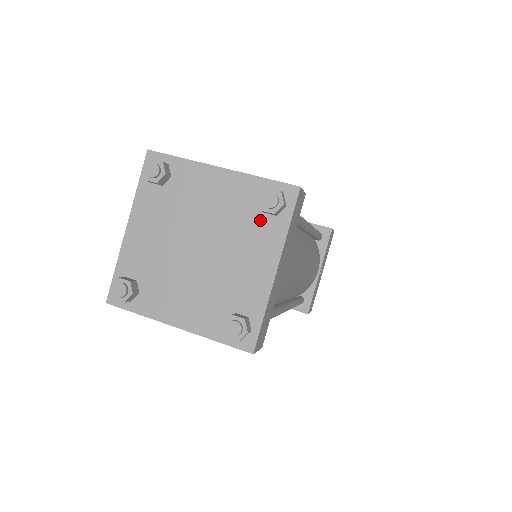
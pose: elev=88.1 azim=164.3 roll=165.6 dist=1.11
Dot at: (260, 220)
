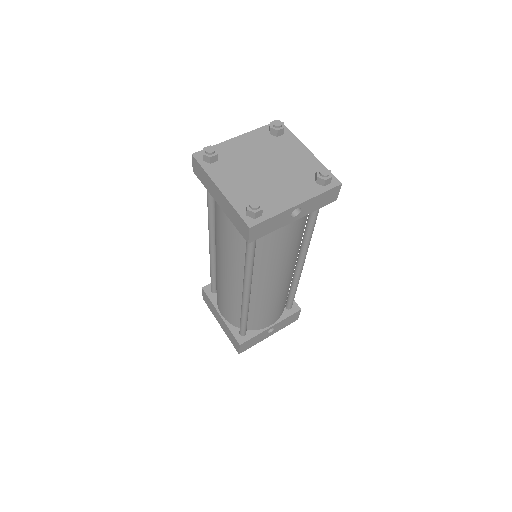
Dot at: (279, 140)
